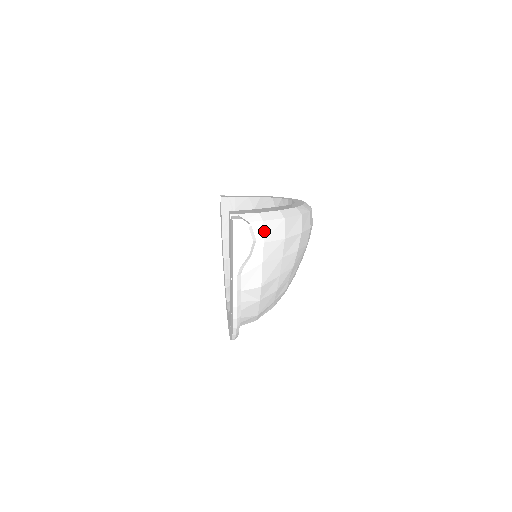
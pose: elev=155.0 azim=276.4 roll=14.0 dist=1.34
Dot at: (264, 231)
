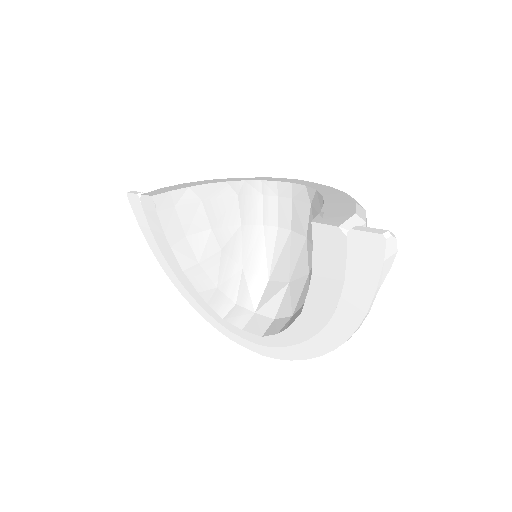
Dot at: occluded
